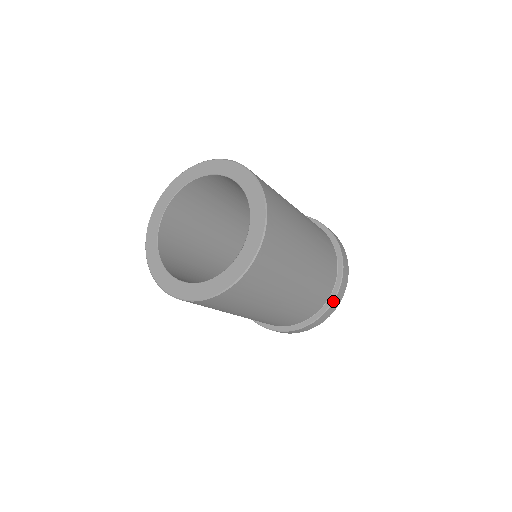
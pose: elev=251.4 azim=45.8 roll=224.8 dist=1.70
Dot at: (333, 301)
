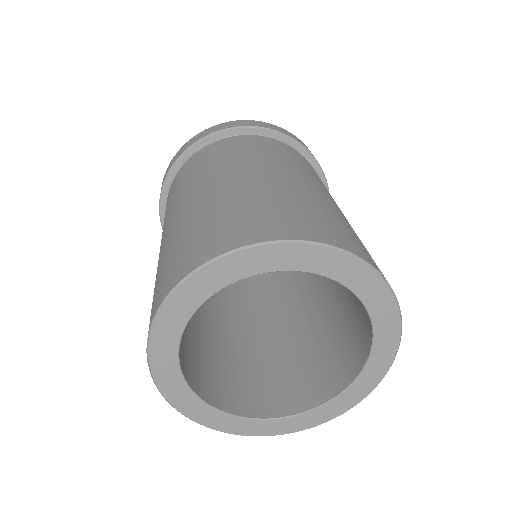
Dot at: occluded
